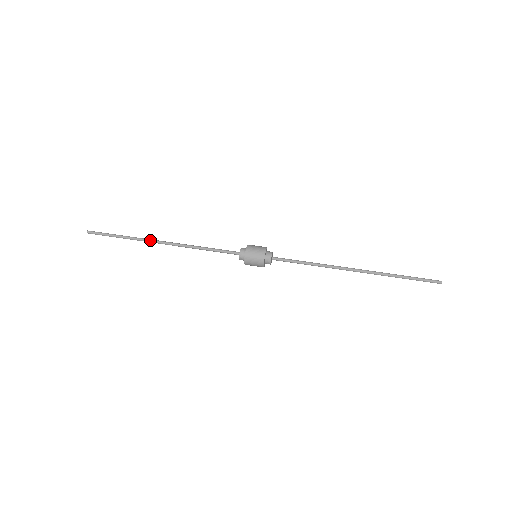
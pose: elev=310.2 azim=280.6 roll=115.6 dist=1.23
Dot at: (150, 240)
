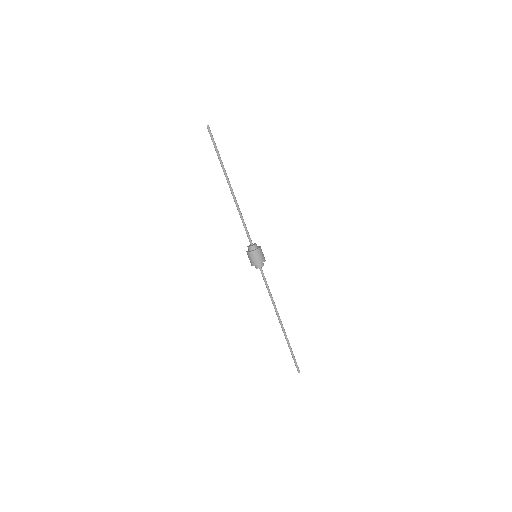
Dot at: (227, 177)
